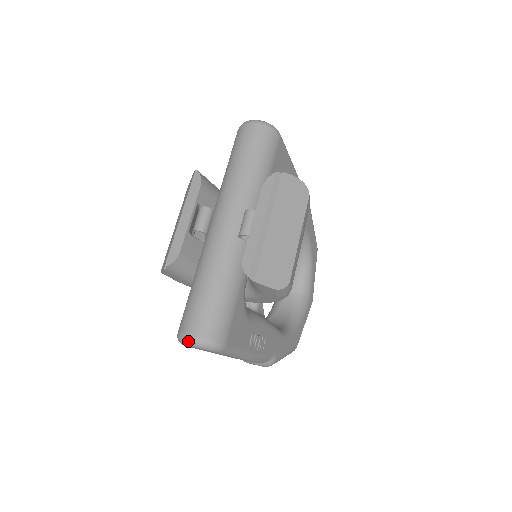
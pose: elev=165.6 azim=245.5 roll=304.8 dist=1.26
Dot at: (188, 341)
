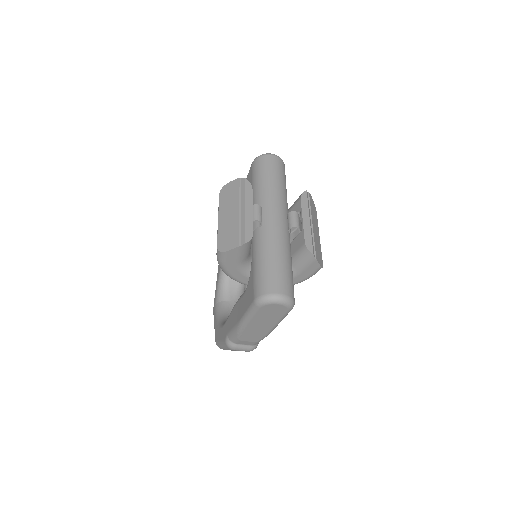
Dot at: (278, 298)
